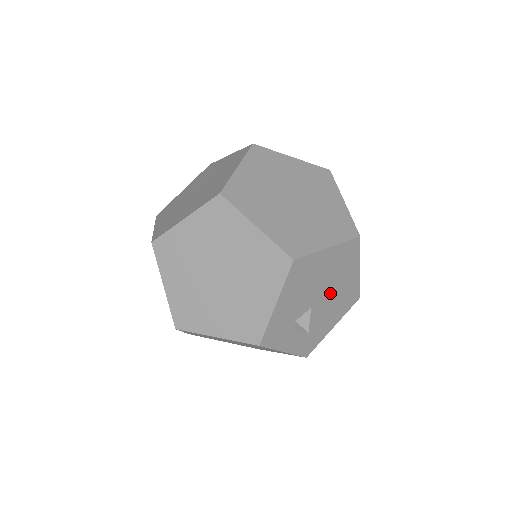
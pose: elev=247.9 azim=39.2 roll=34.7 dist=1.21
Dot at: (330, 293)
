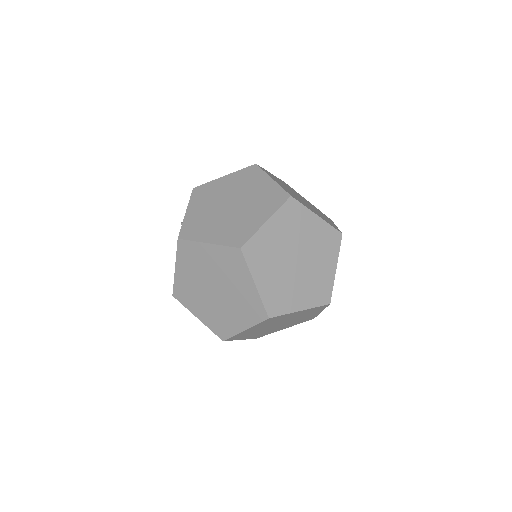
Dot at: occluded
